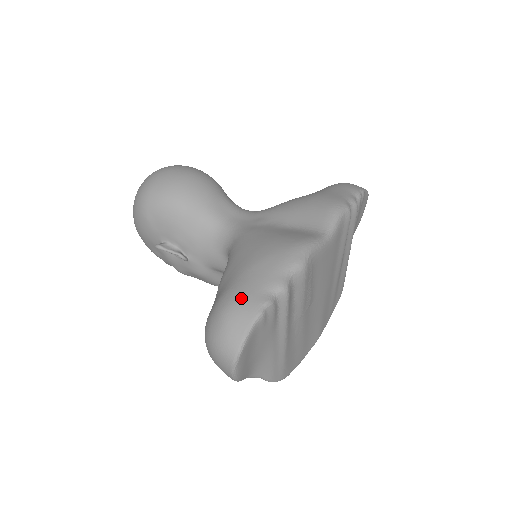
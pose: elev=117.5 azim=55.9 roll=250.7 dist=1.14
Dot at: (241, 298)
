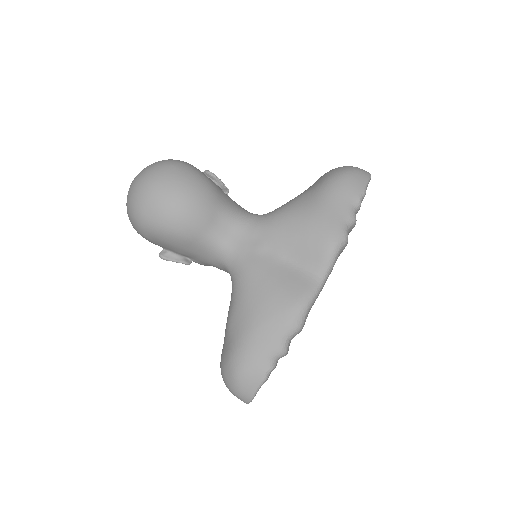
Dot at: (248, 366)
